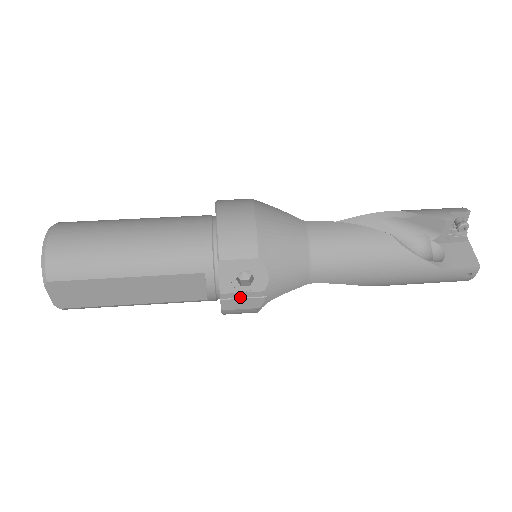
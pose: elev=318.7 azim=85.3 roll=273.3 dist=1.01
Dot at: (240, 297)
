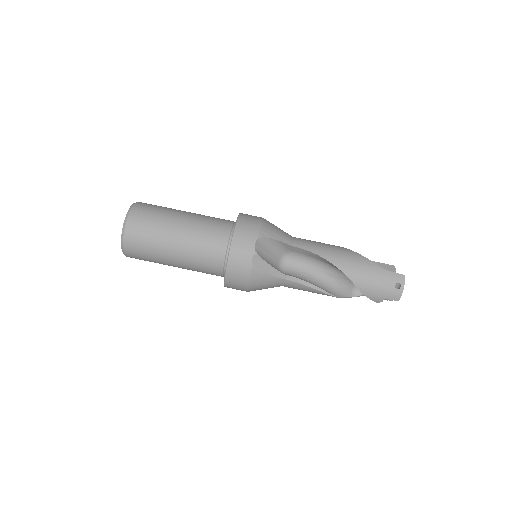
Dot at: occluded
